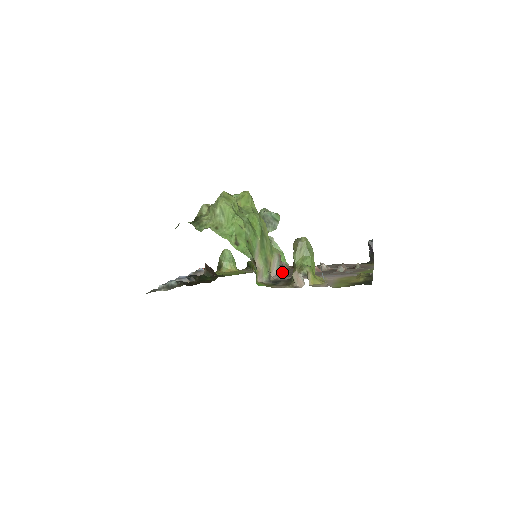
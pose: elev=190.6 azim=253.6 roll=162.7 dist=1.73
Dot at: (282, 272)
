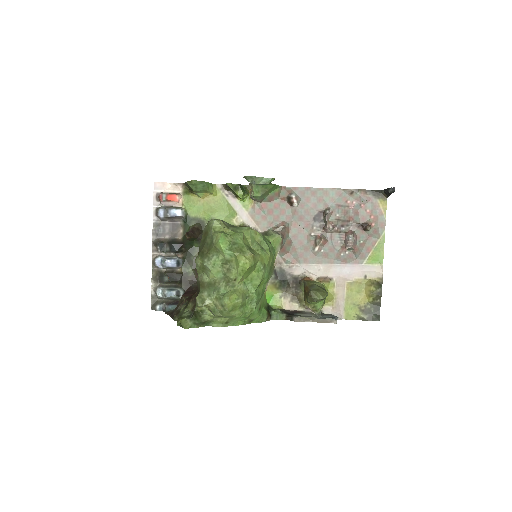
Dot at: (284, 248)
